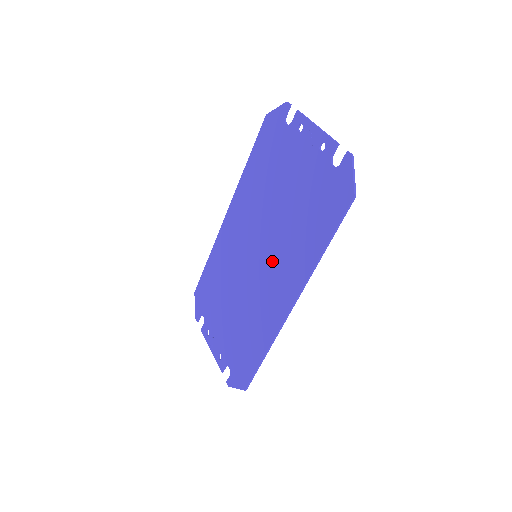
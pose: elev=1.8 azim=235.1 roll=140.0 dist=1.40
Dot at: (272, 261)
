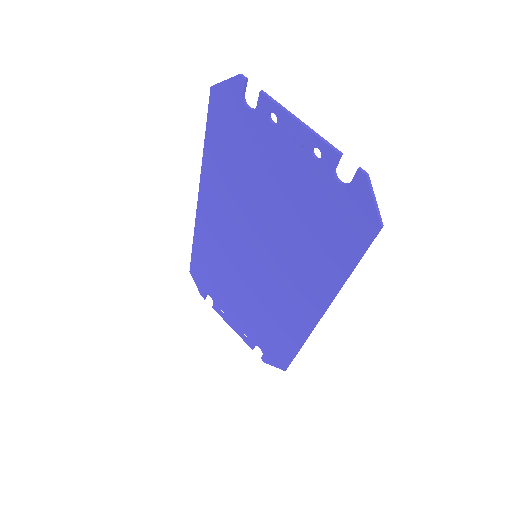
Dot at: (280, 268)
